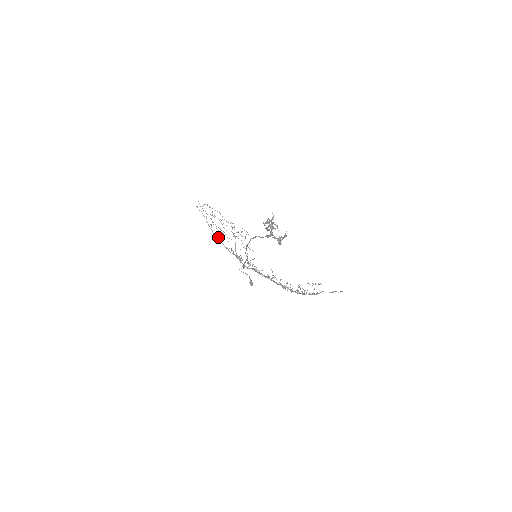
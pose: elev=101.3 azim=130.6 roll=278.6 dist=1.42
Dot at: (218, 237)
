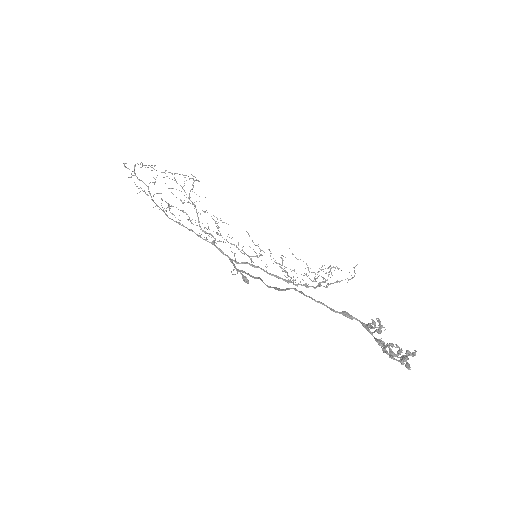
Dot at: occluded
